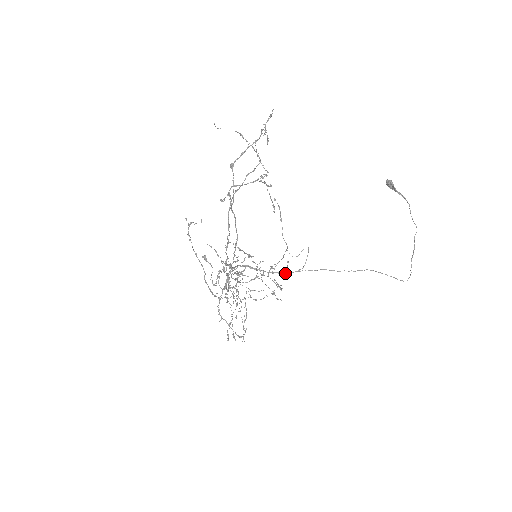
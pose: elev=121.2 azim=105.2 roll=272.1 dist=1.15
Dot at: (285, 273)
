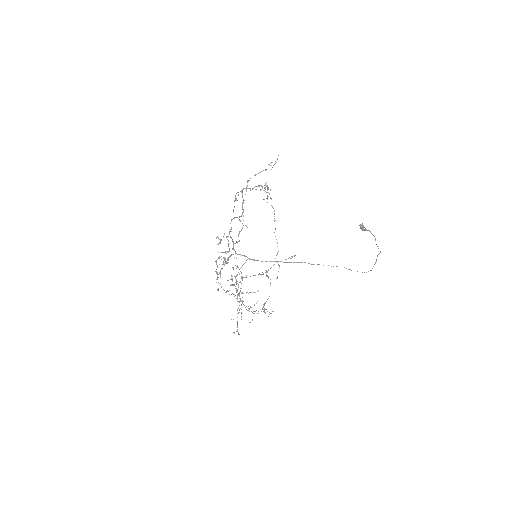
Dot at: occluded
